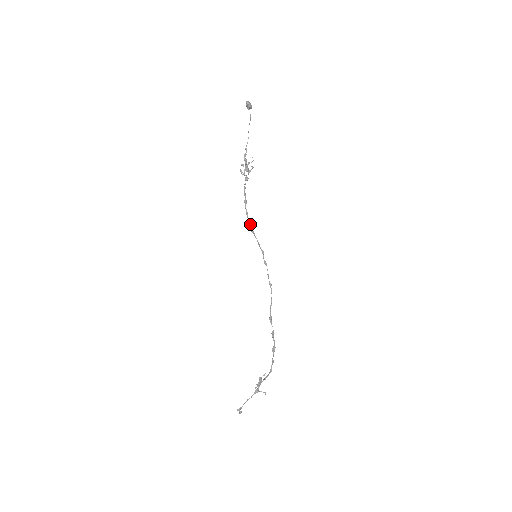
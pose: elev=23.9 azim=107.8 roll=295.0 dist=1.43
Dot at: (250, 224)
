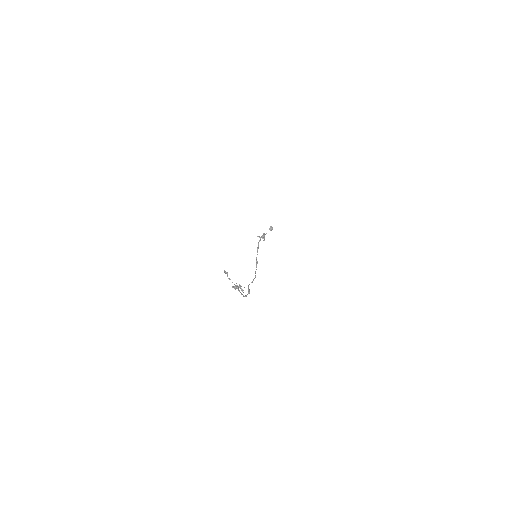
Dot at: (258, 246)
